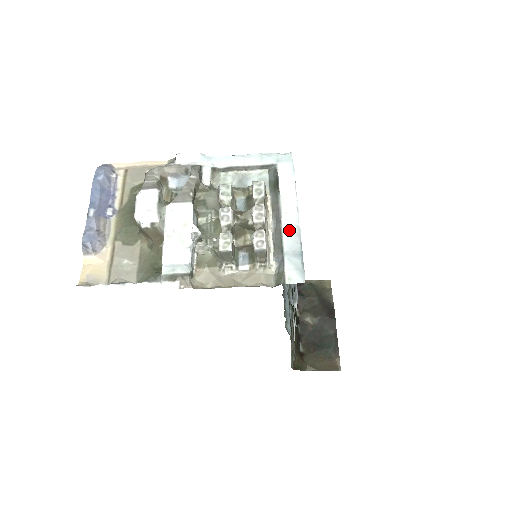
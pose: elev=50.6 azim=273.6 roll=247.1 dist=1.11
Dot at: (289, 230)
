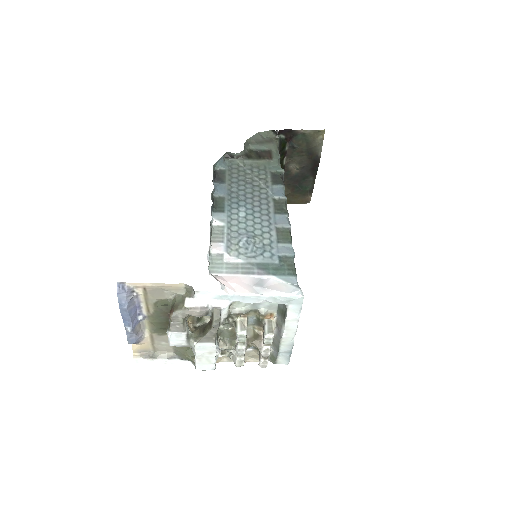
Dot at: (286, 343)
